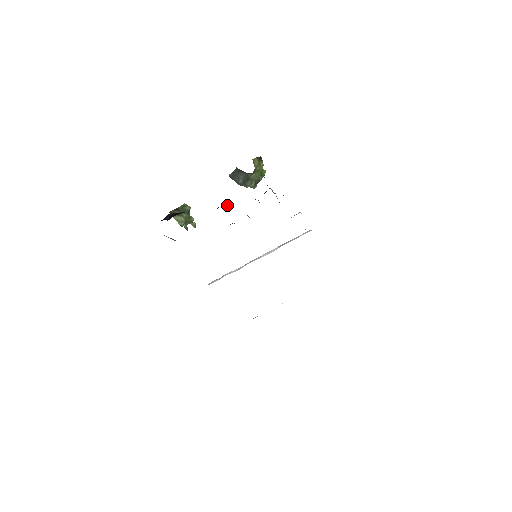
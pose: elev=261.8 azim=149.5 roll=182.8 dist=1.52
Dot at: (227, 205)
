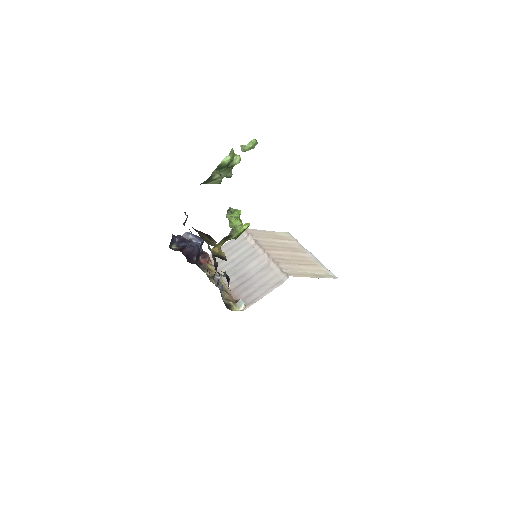
Dot at: occluded
